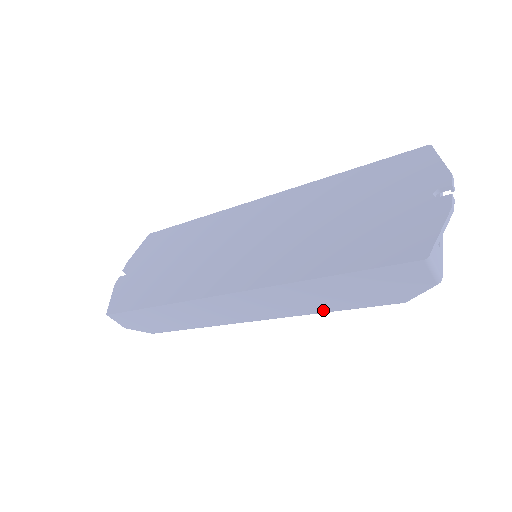
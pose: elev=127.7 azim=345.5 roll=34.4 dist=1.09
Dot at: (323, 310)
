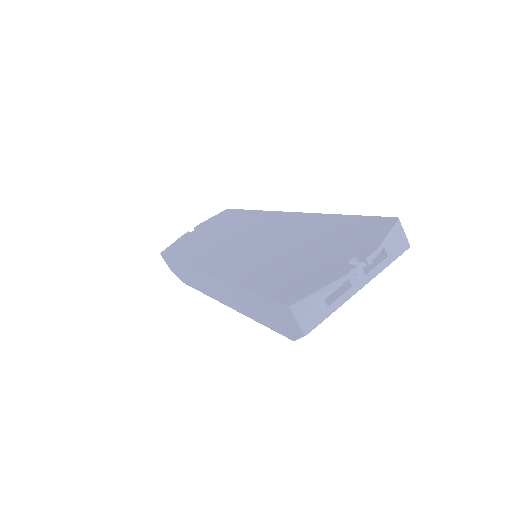
Dot at: (253, 318)
